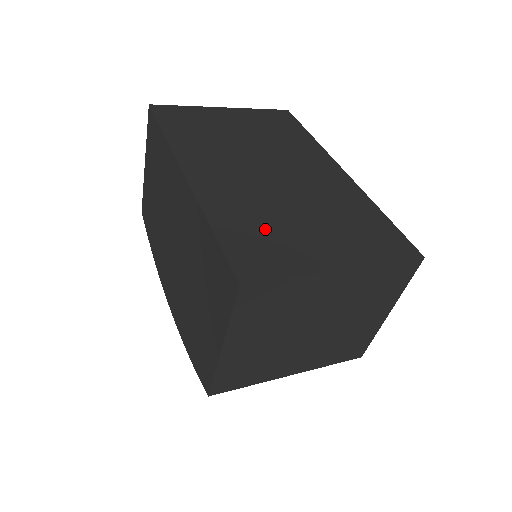
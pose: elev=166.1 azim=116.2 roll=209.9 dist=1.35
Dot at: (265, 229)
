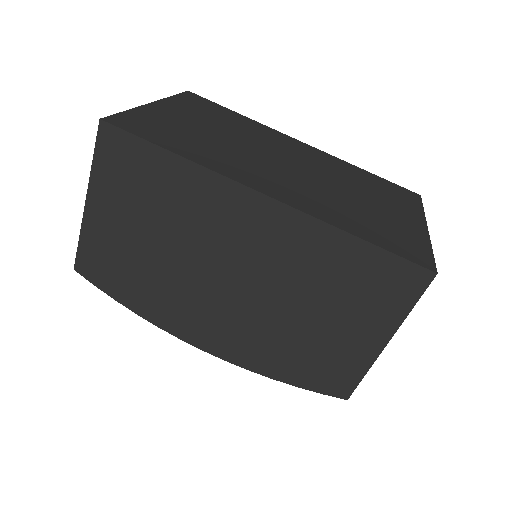
Dot at: (370, 219)
